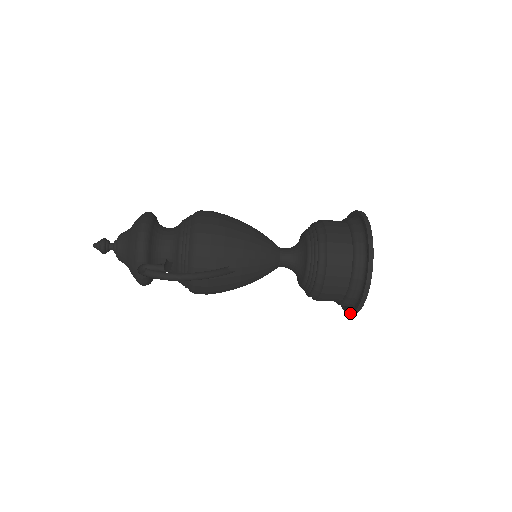
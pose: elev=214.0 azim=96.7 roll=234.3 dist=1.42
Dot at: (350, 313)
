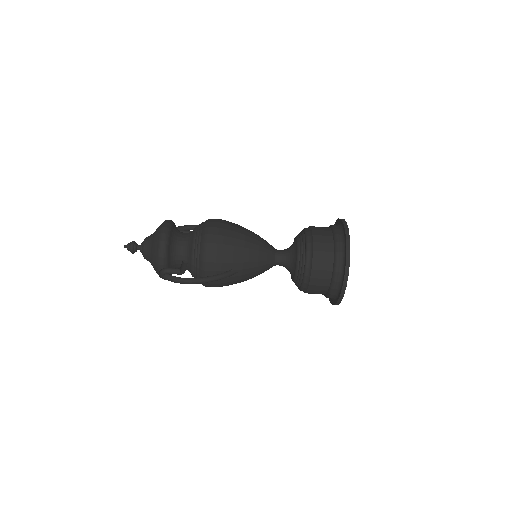
Dot at: (332, 304)
